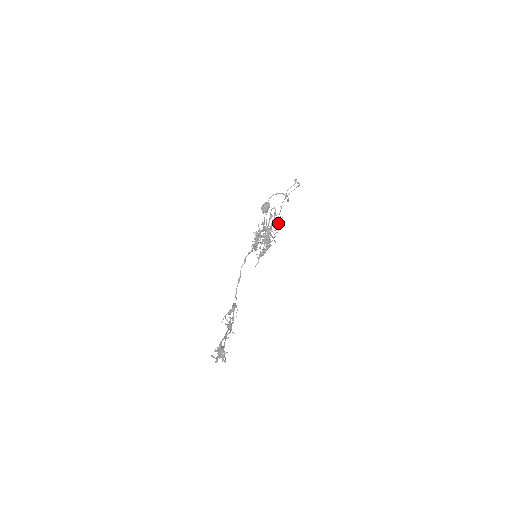
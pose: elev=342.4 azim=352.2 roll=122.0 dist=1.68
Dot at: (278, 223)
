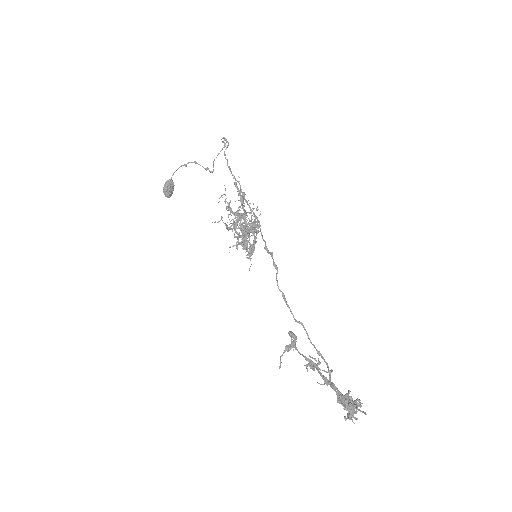
Dot at: (243, 202)
